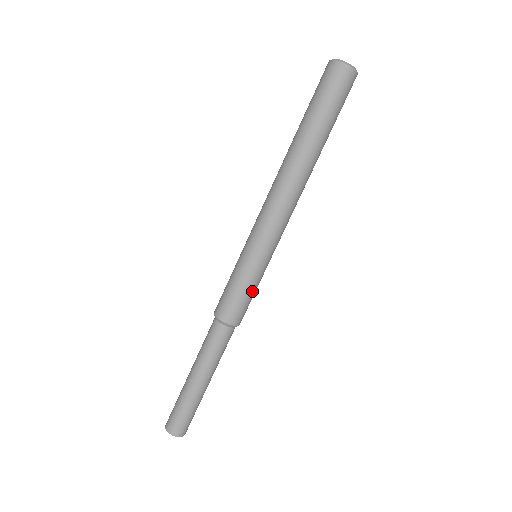
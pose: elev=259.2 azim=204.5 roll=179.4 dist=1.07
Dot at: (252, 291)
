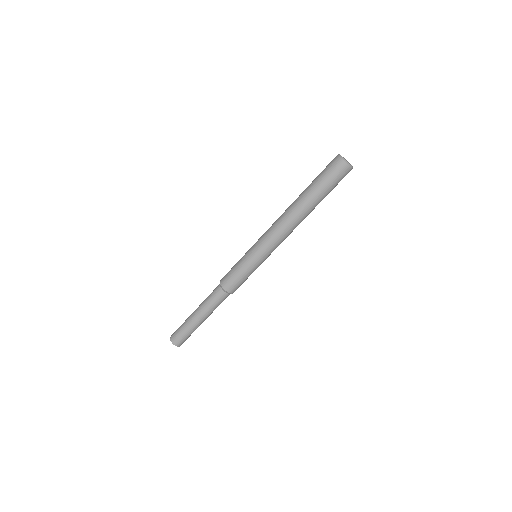
Dot at: occluded
